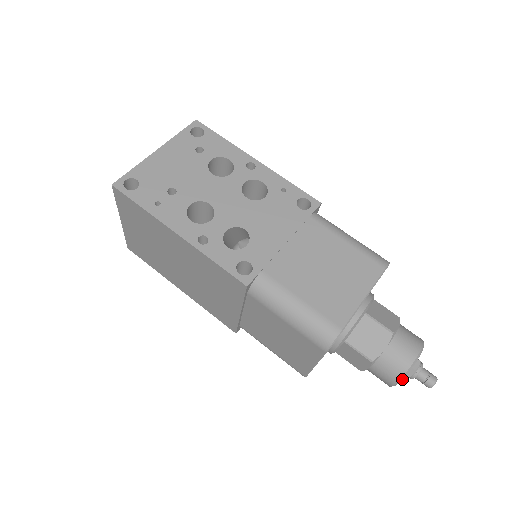
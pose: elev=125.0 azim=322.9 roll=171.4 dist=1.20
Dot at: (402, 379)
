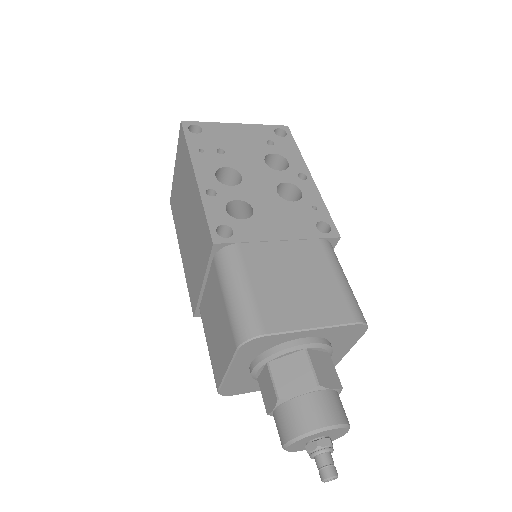
Dot at: (296, 441)
